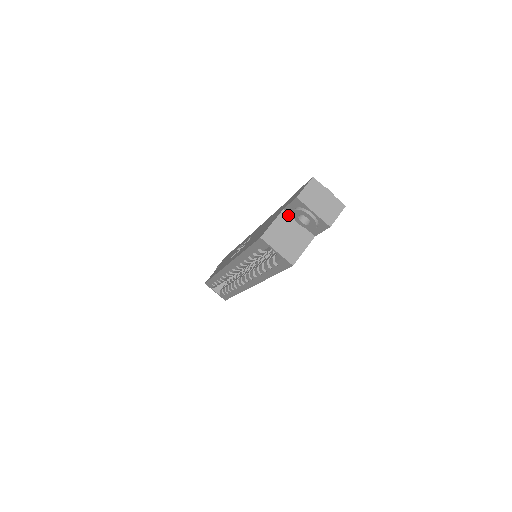
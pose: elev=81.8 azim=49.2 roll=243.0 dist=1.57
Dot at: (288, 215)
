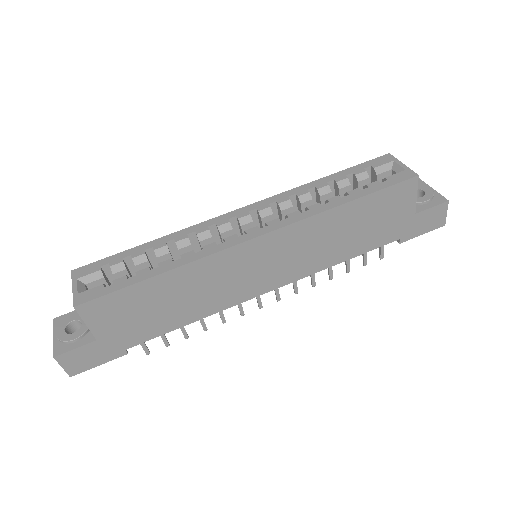
Dot at: occluded
